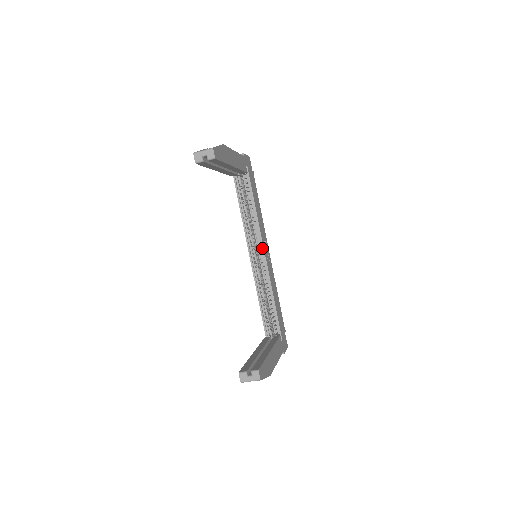
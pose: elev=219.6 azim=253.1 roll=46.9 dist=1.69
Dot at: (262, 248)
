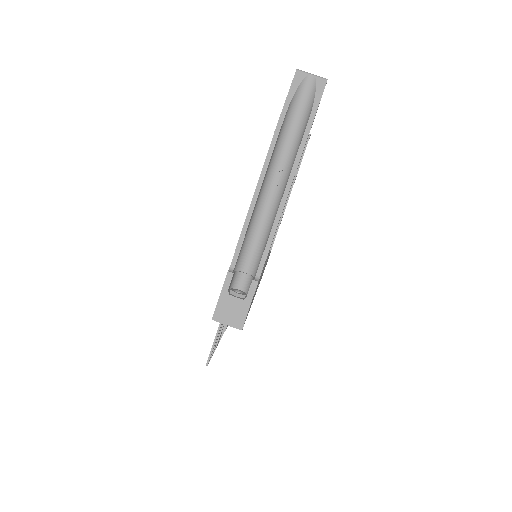
Dot at: occluded
